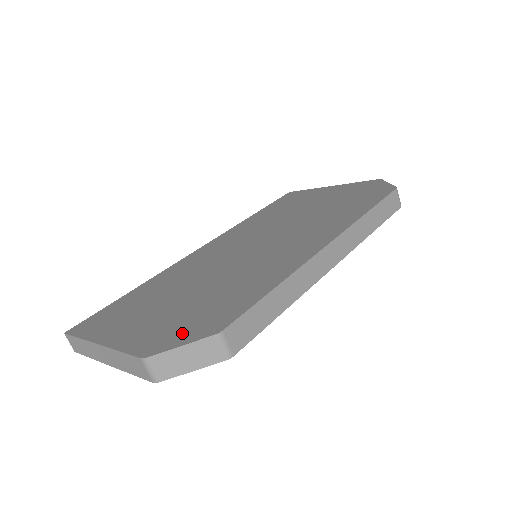
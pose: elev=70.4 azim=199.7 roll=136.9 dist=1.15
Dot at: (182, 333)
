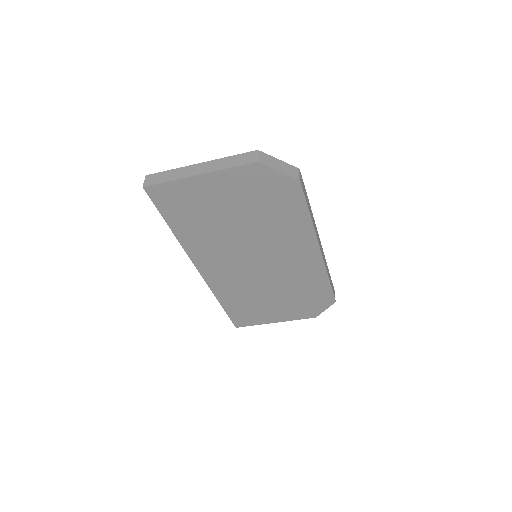
Dot at: occluded
